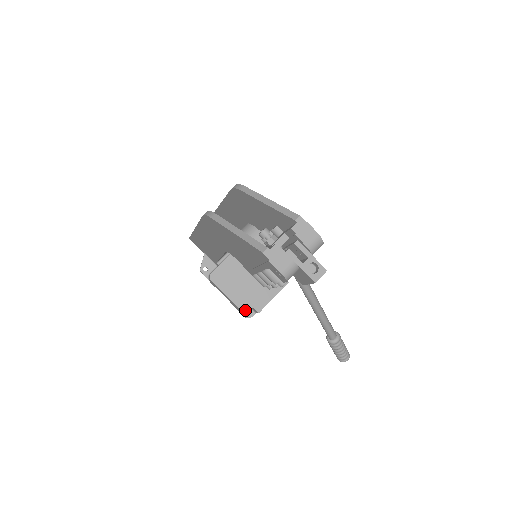
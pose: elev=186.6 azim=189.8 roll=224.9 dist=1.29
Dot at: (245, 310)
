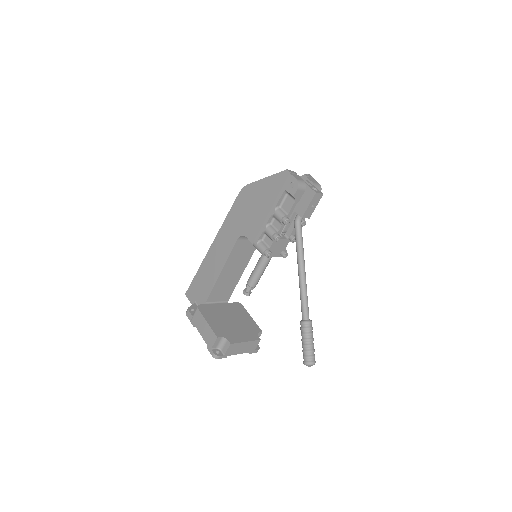
Dot at: (219, 336)
